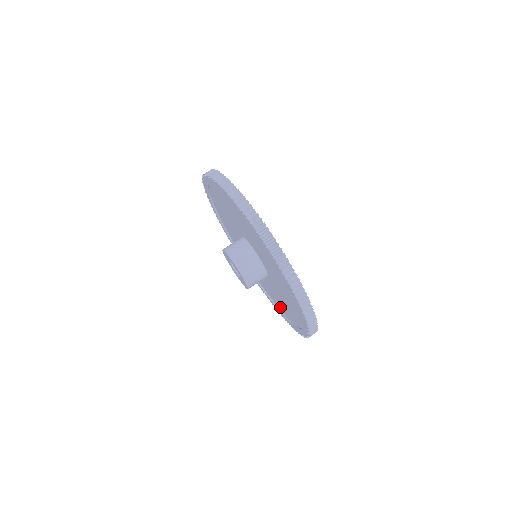
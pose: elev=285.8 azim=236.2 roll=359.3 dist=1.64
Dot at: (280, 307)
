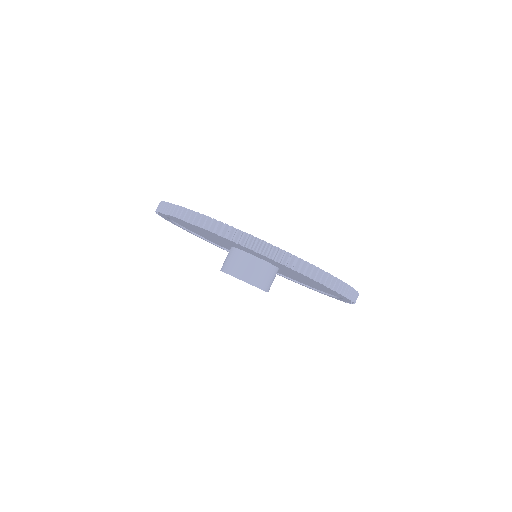
Dot at: occluded
